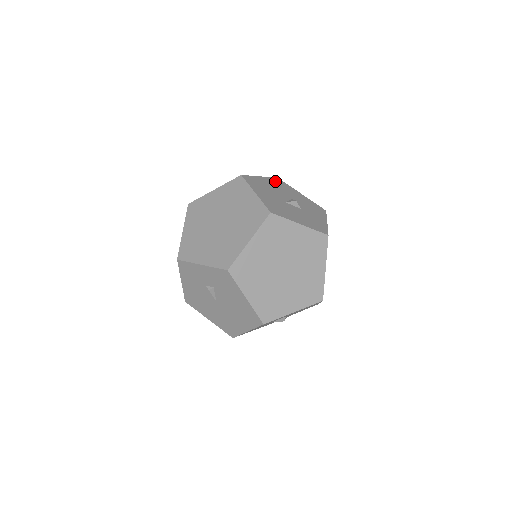
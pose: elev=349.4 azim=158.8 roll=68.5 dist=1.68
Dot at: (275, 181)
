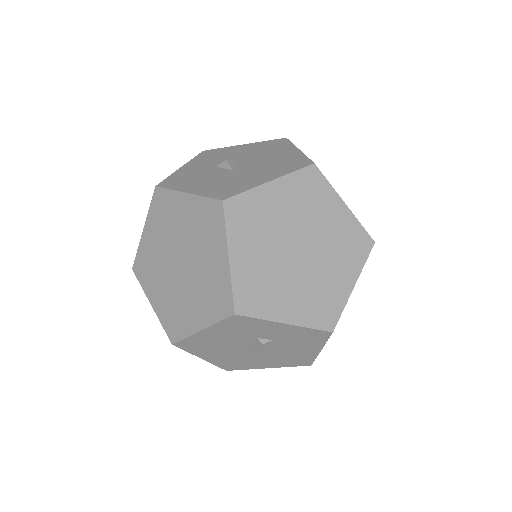
Dot at: occluded
